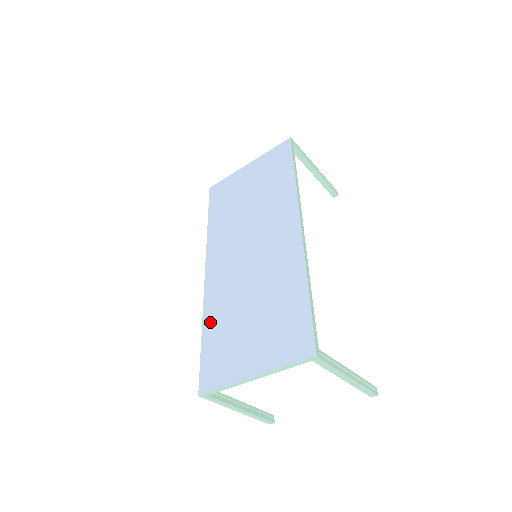
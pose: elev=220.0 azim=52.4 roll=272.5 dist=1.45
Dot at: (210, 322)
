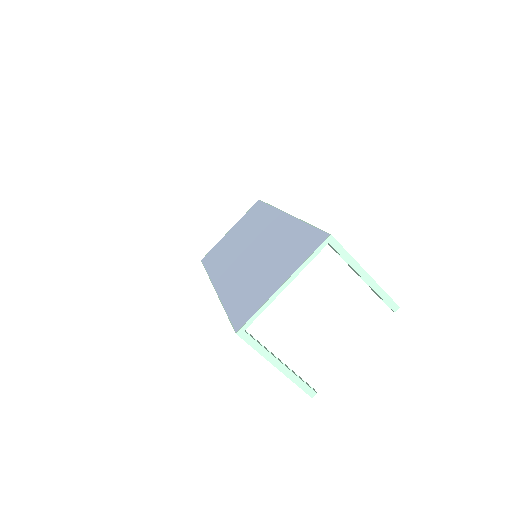
Dot at: (230, 299)
